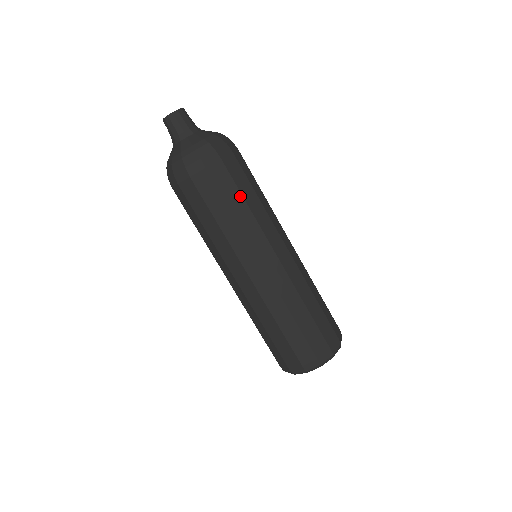
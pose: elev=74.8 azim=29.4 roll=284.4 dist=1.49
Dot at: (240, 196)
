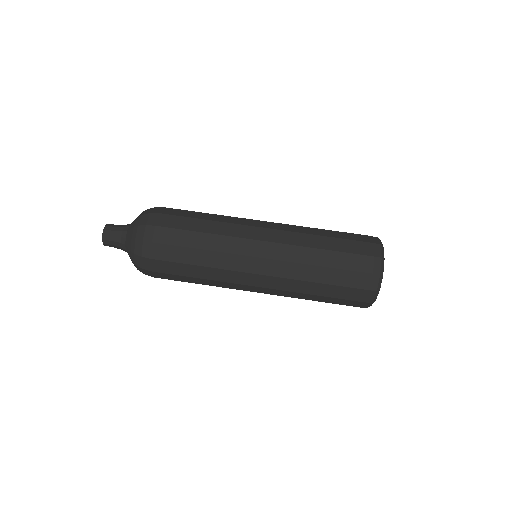
Dot at: (190, 250)
